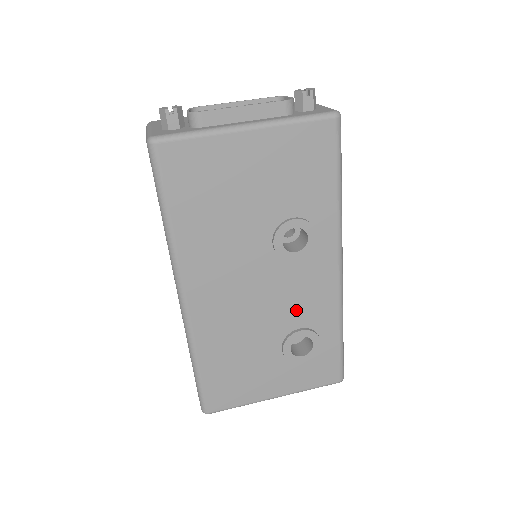
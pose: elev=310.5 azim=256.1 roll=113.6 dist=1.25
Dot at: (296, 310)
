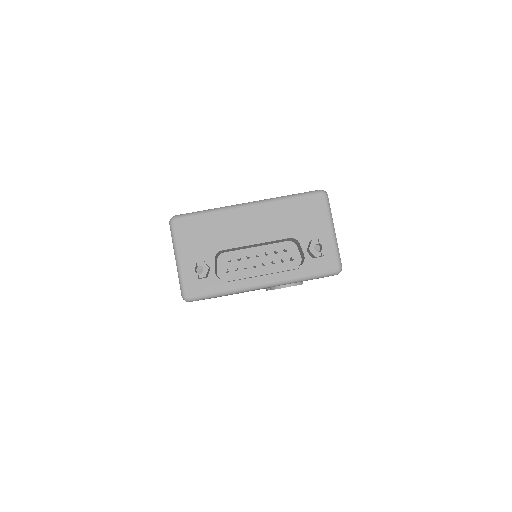
Dot at: occluded
